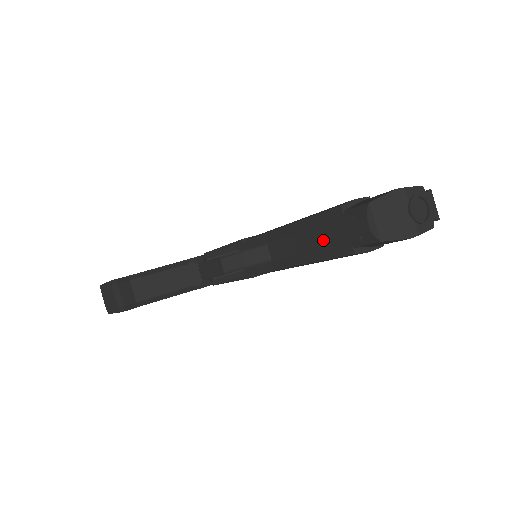
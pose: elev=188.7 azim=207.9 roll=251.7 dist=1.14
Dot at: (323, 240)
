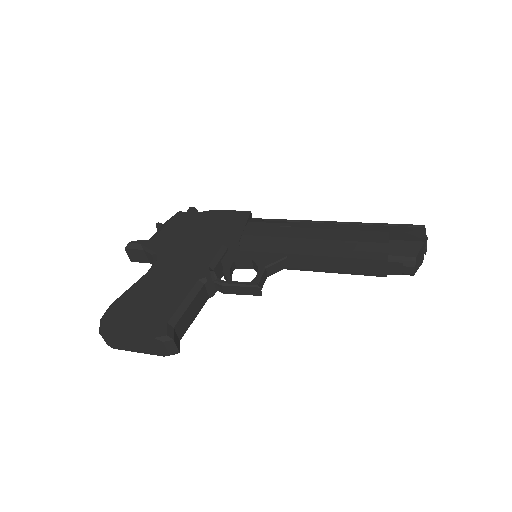
Dot at: (363, 269)
